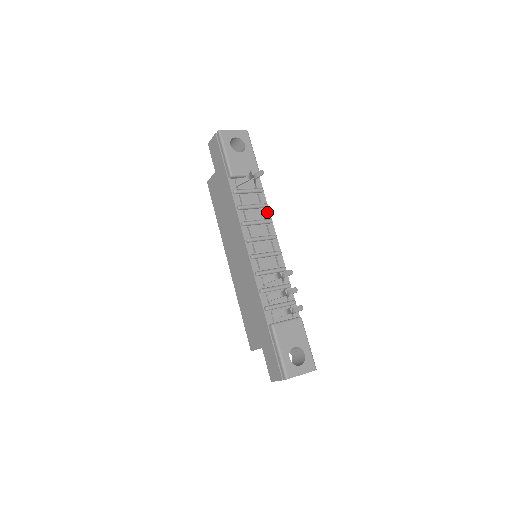
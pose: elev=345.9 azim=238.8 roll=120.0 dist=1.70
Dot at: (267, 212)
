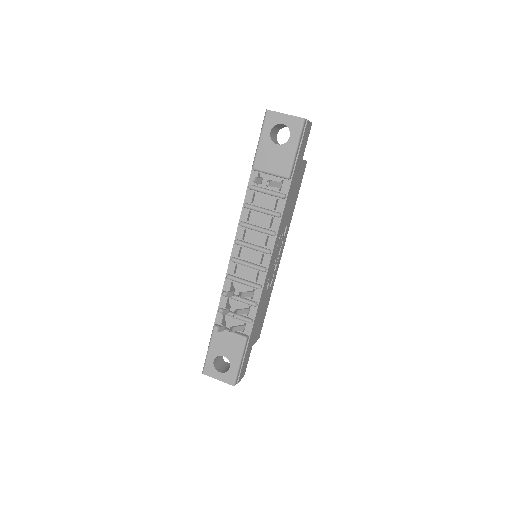
Dot at: (277, 222)
